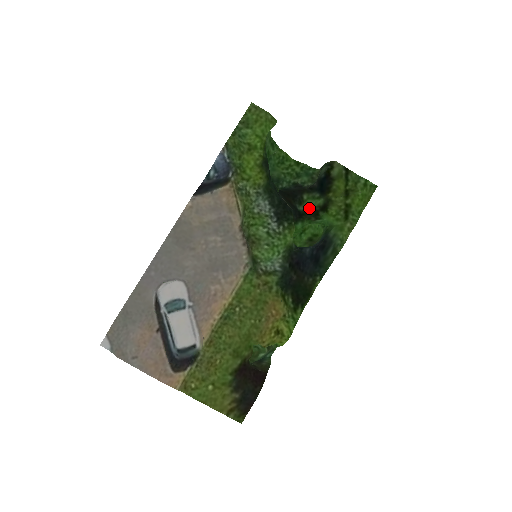
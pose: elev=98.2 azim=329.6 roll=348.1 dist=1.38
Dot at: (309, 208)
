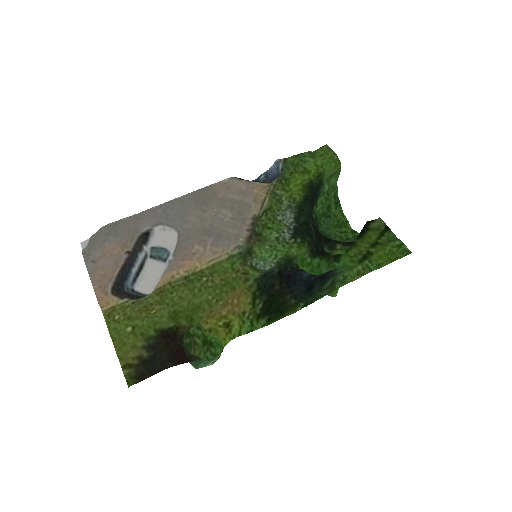
Dot at: occluded
